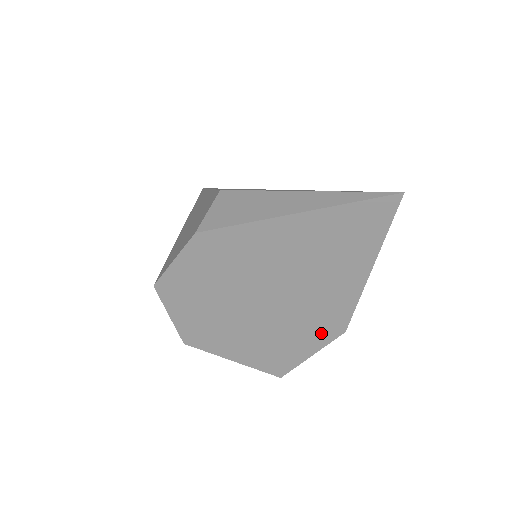
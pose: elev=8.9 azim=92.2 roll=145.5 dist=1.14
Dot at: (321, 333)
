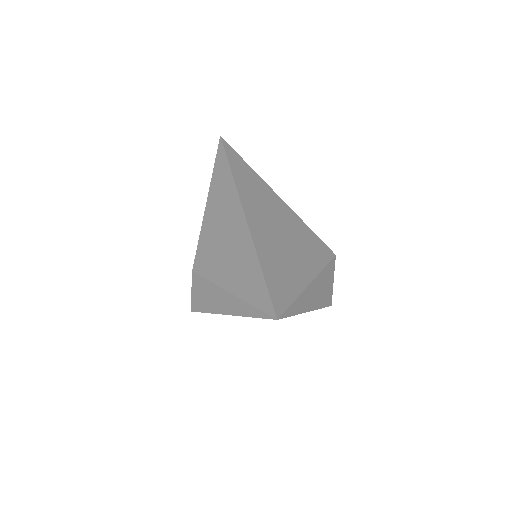
Dot at: occluded
